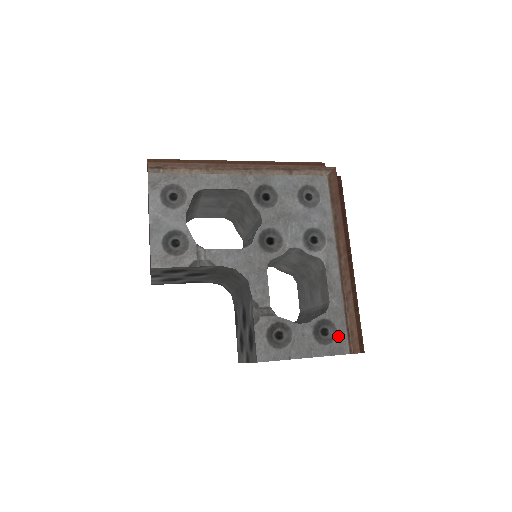
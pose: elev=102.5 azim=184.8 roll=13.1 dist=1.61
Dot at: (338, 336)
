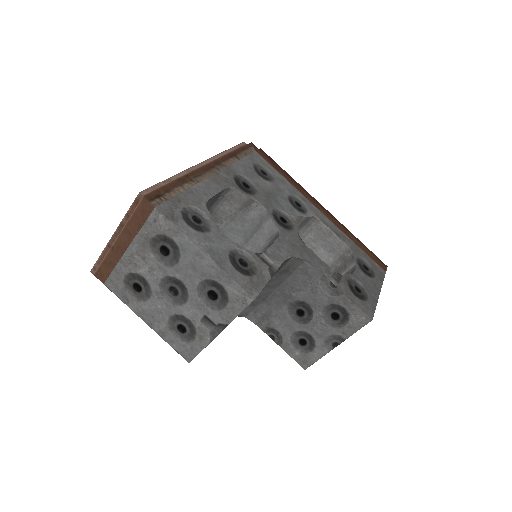
Dot at: (372, 265)
